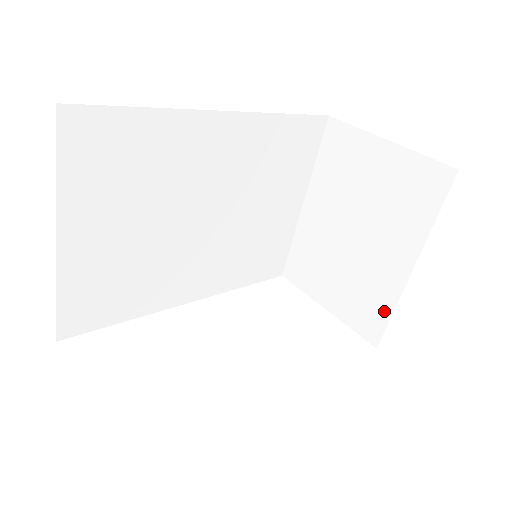
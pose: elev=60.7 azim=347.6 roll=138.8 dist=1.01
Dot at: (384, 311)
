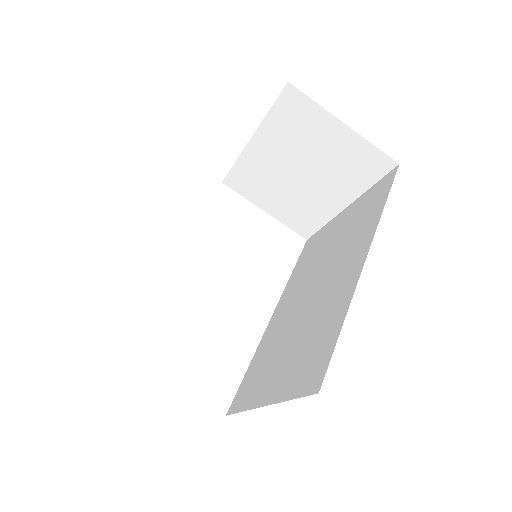
Dot at: (317, 223)
